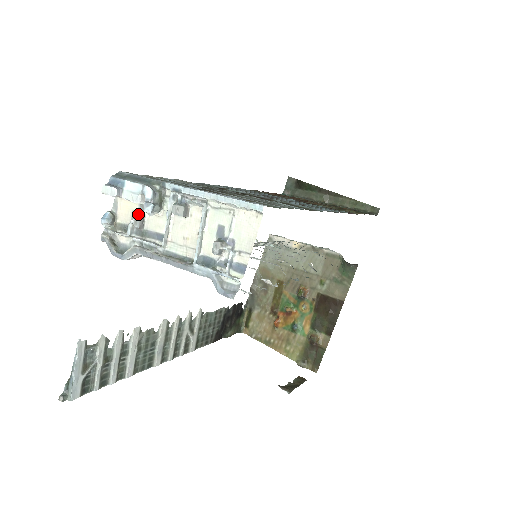
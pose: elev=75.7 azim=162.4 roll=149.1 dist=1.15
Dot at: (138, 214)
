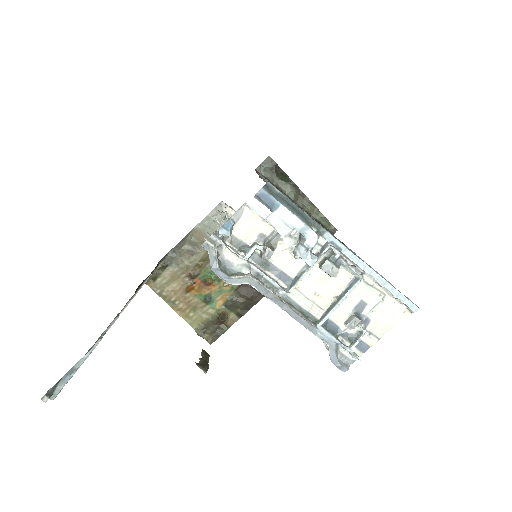
Dot at: (269, 241)
